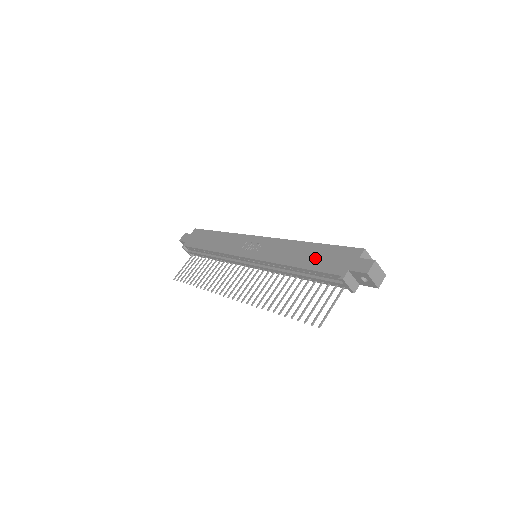
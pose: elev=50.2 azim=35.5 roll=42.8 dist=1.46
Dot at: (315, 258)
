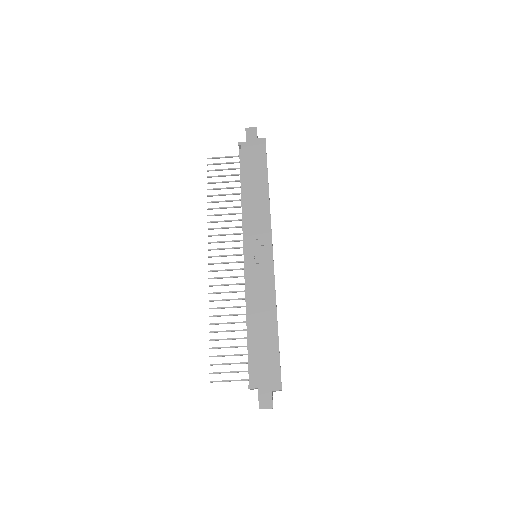
Dot at: (262, 344)
